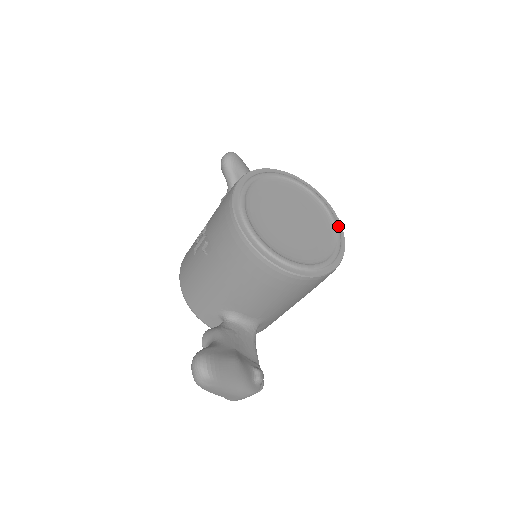
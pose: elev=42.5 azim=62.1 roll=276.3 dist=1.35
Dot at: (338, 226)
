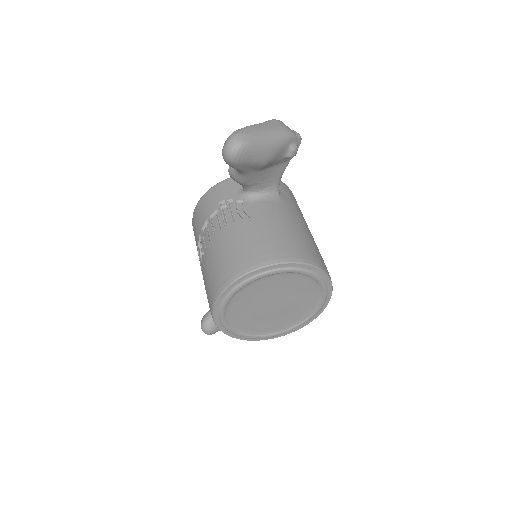
Dot at: (327, 292)
